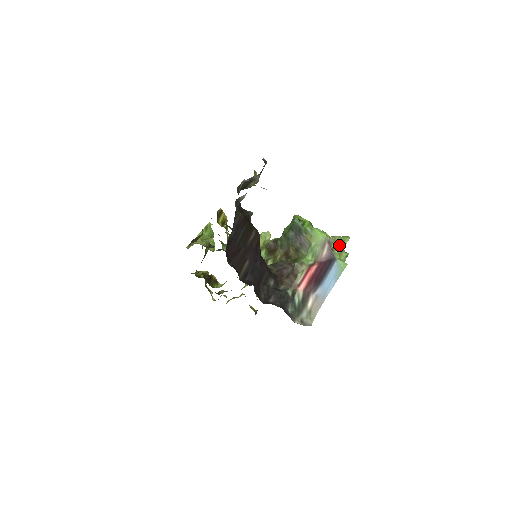
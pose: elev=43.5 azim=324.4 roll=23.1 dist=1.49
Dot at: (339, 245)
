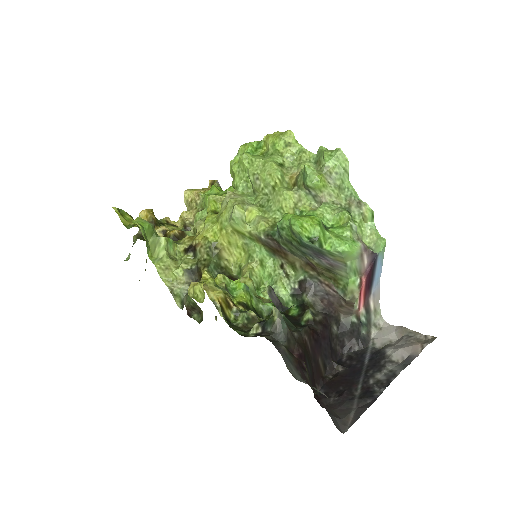
Dot at: (342, 182)
